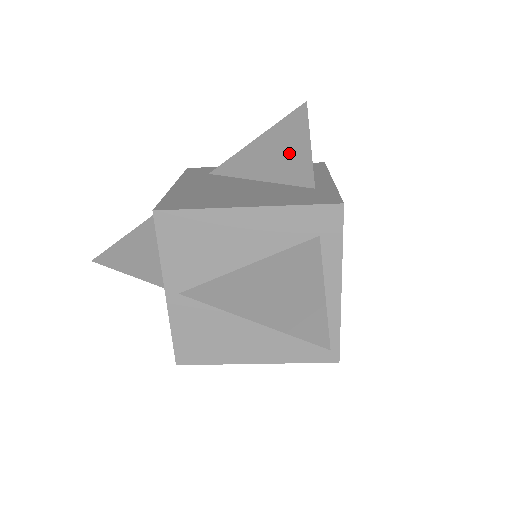
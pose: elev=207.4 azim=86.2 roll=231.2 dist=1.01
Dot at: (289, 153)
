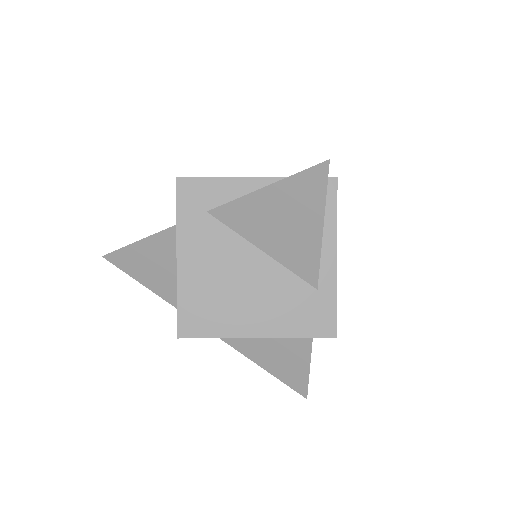
Dot at: (298, 234)
